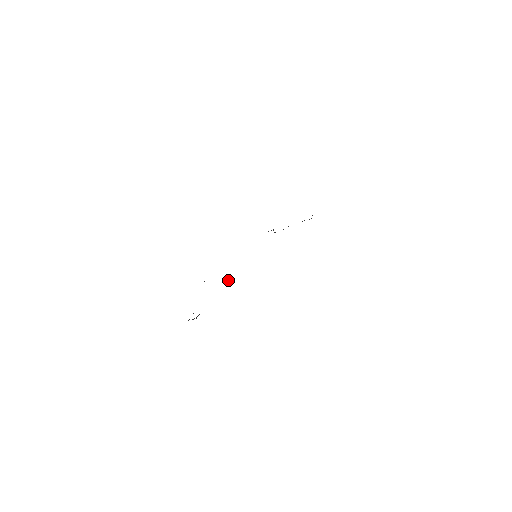
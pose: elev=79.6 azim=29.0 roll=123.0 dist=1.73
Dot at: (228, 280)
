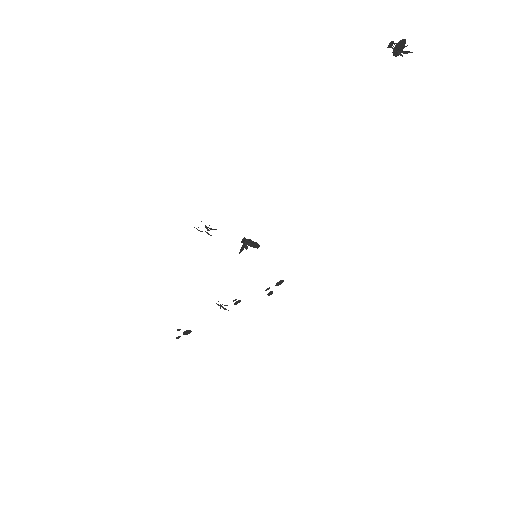
Dot at: (245, 238)
